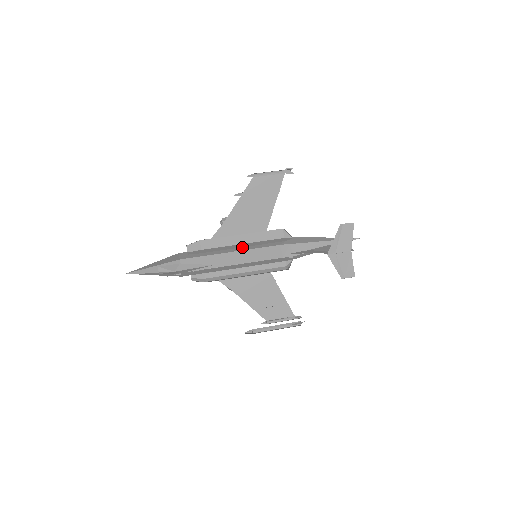
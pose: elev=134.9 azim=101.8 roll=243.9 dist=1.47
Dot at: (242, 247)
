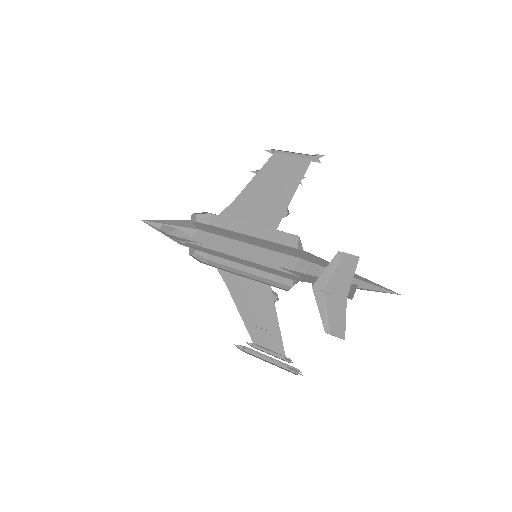
Dot at: (254, 241)
